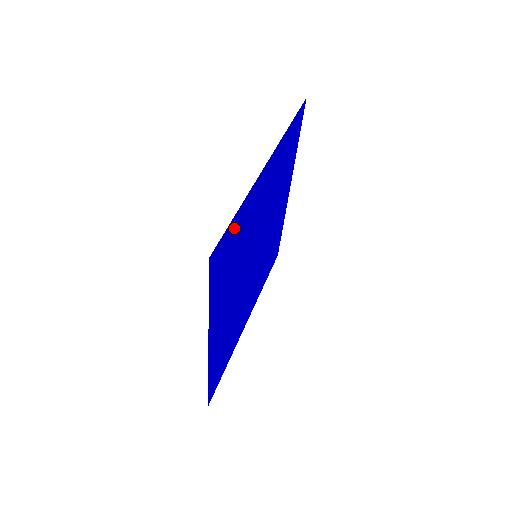
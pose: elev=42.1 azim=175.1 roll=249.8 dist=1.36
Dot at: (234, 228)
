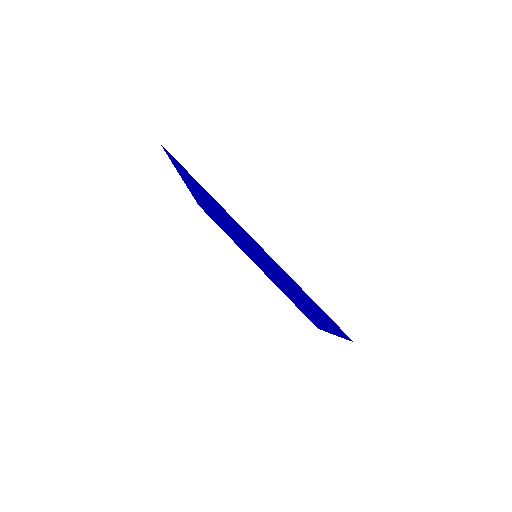
Dot at: occluded
